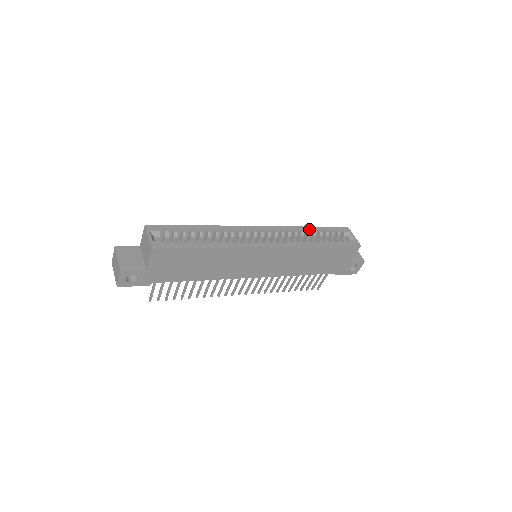
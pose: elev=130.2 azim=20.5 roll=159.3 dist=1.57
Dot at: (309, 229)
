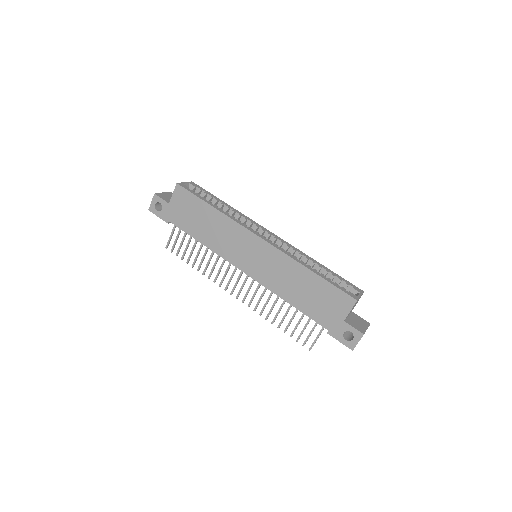
Dot at: (317, 263)
